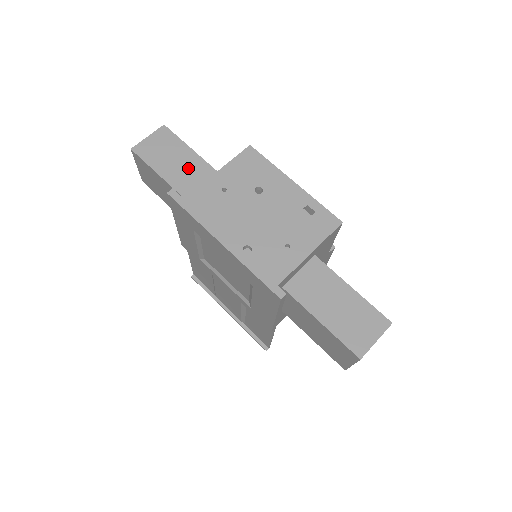
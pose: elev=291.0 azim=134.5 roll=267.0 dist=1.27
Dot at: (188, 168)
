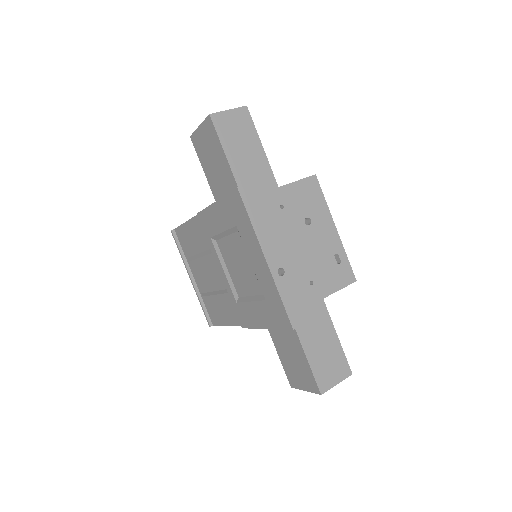
Dot at: (253, 163)
